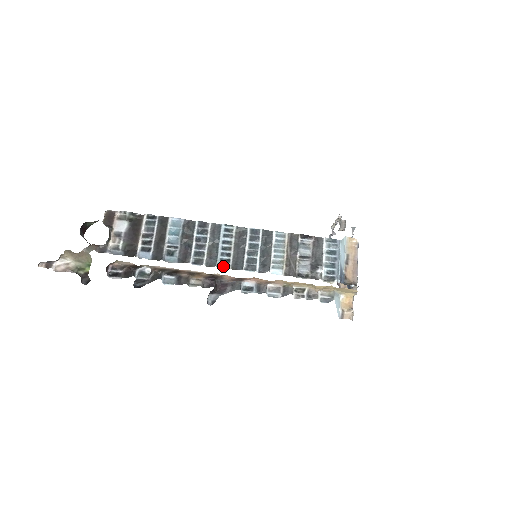
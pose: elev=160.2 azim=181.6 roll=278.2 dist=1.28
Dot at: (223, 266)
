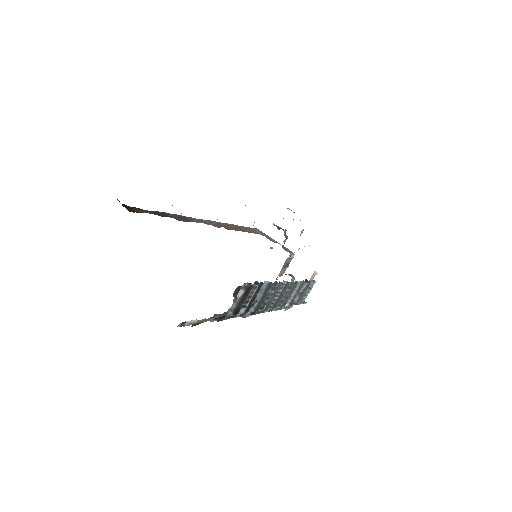
Dot at: (269, 307)
